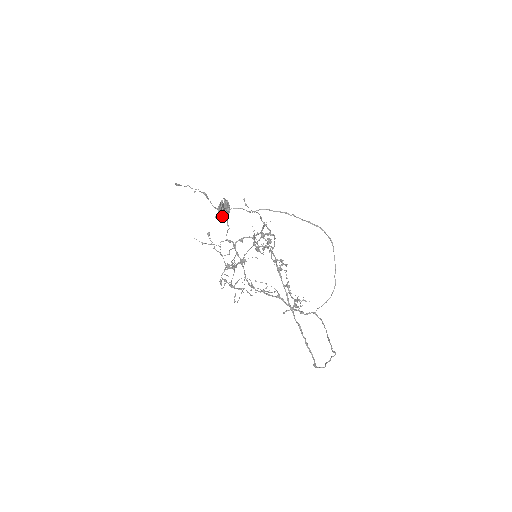
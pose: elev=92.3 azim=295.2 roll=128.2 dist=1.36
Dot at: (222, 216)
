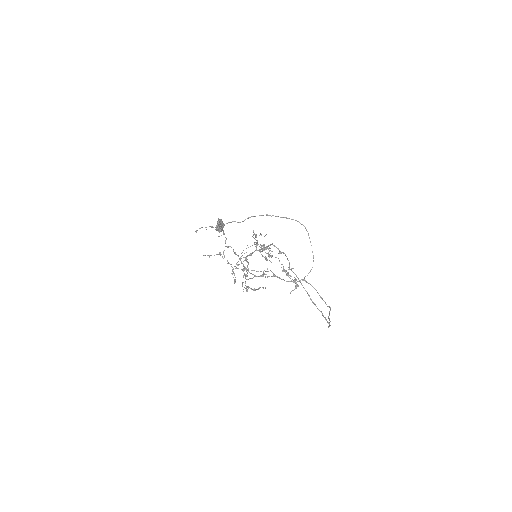
Dot at: occluded
